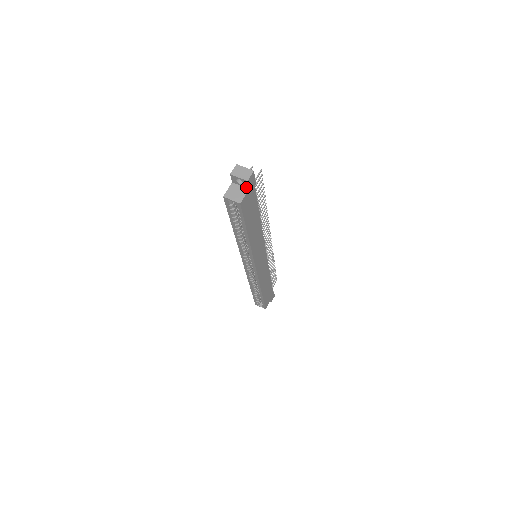
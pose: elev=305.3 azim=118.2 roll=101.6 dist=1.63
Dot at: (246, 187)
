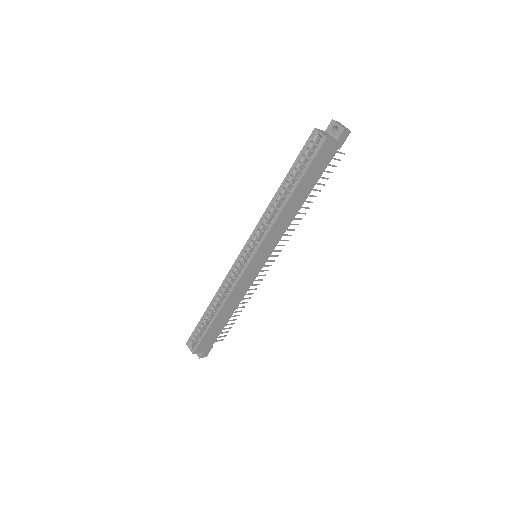
Dot at: (336, 138)
